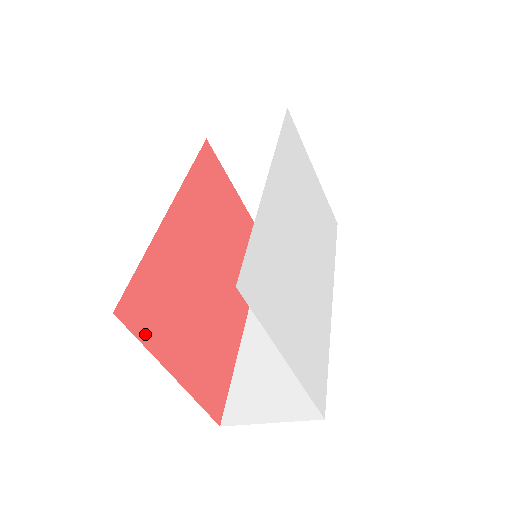
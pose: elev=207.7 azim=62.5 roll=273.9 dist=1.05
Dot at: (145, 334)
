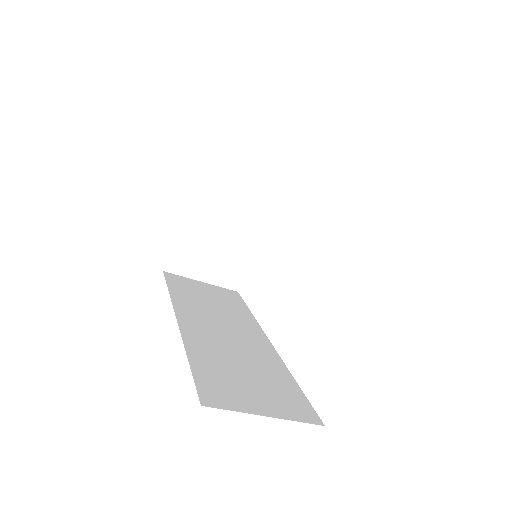
Dot at: occluded
